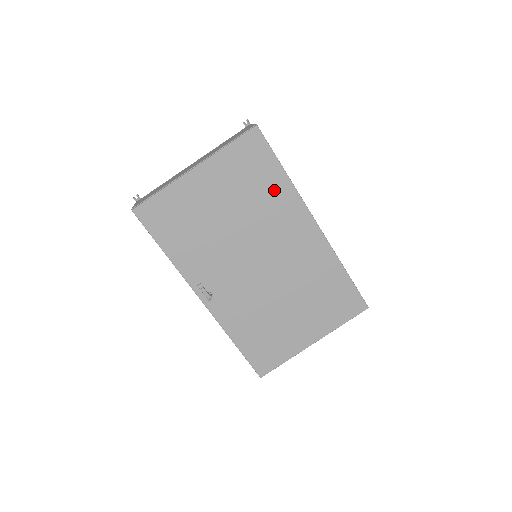
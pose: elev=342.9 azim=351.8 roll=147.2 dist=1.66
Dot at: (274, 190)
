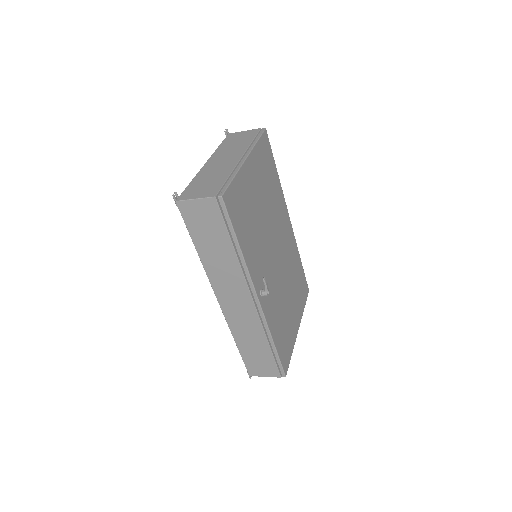
Dot at: (275, 187)
